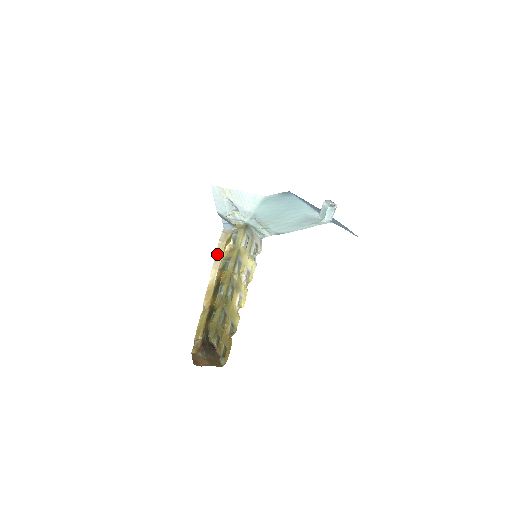
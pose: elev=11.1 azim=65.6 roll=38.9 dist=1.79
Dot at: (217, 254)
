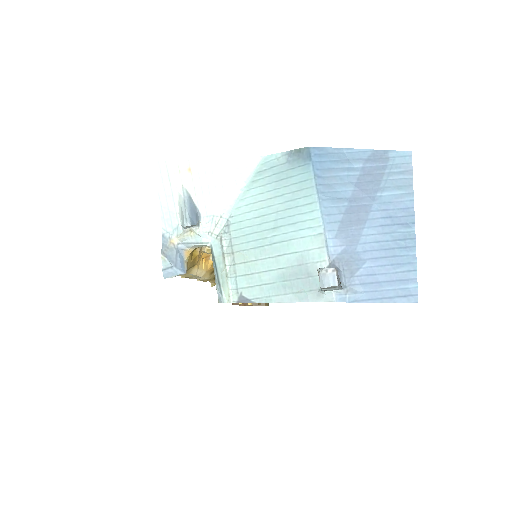
Dot at: (184, 277)
